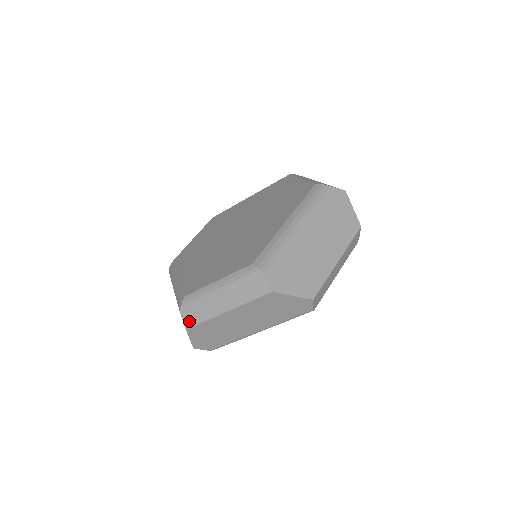
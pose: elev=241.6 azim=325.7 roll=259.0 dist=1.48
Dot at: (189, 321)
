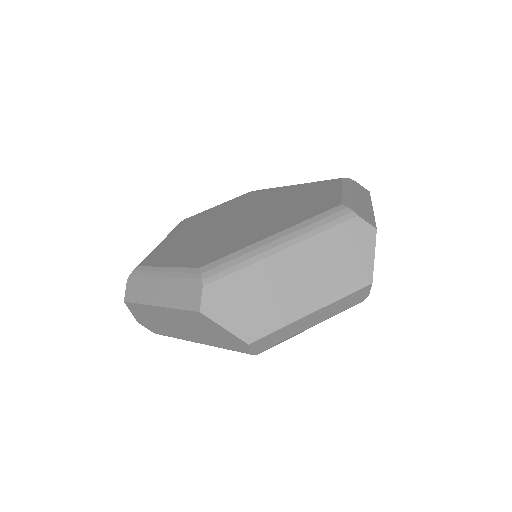
Dot at: (129, 294)
